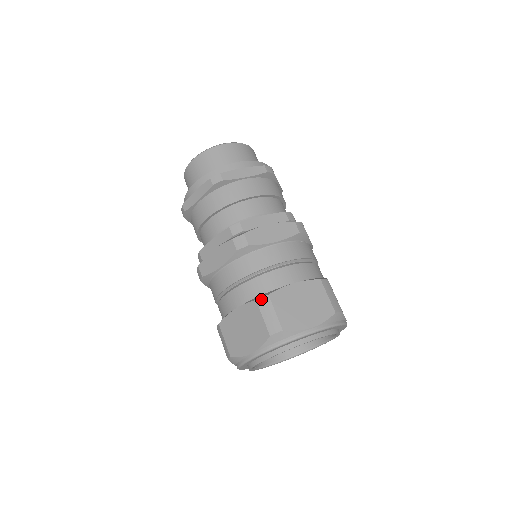
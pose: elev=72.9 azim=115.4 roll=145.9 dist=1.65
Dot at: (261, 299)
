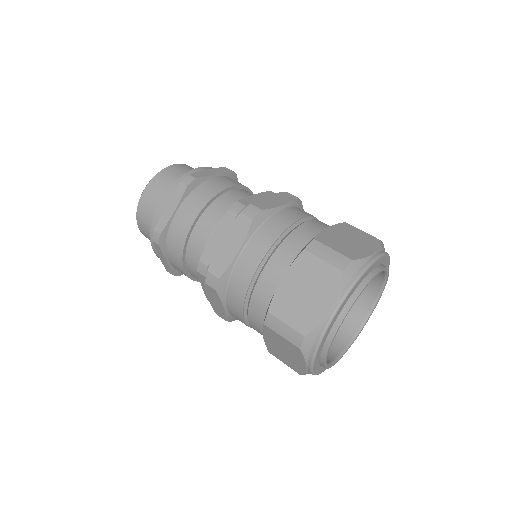
Dot at: (309, 245)
